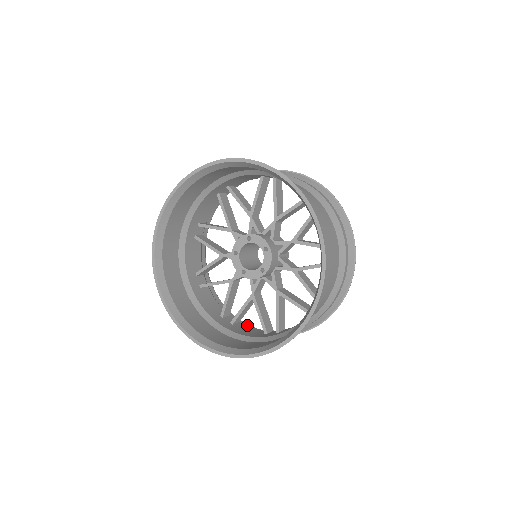
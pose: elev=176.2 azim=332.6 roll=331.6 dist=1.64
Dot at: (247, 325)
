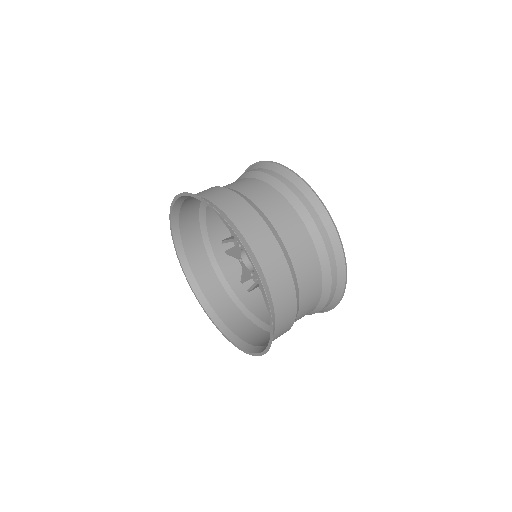
Dot at: occluded
